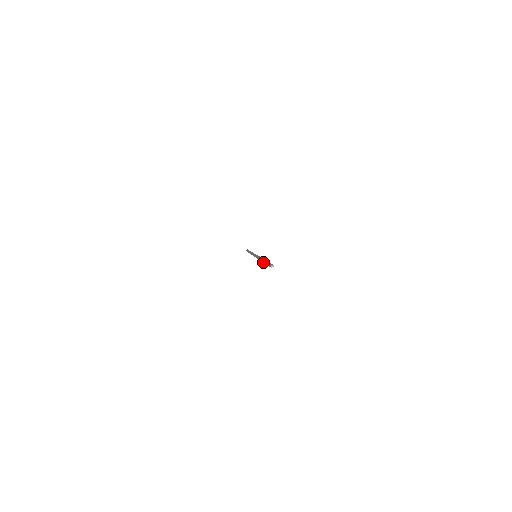
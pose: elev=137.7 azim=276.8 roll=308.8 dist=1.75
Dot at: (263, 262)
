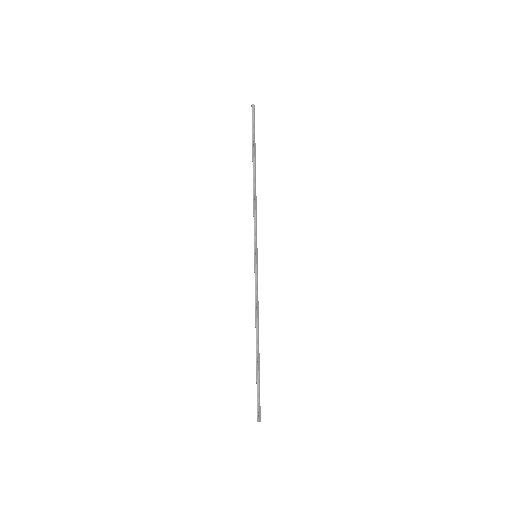
Dot at: (253, 162)
